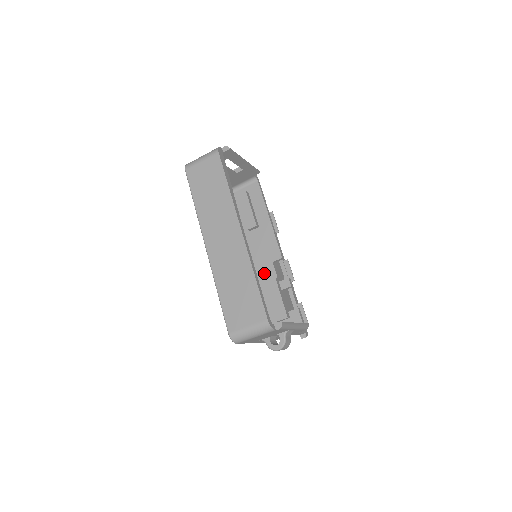
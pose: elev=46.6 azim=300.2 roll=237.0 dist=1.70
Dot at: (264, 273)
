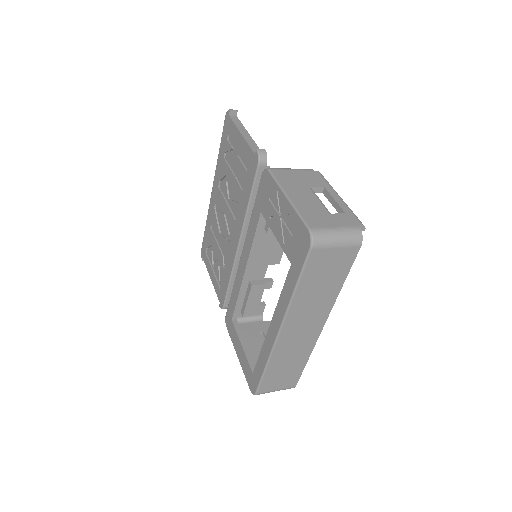
Dot at: (254, 272)
